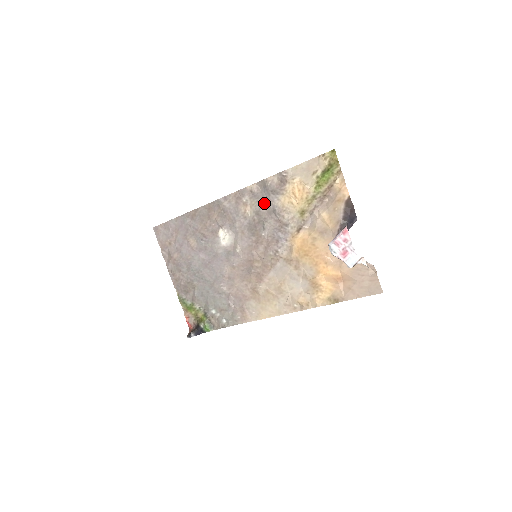
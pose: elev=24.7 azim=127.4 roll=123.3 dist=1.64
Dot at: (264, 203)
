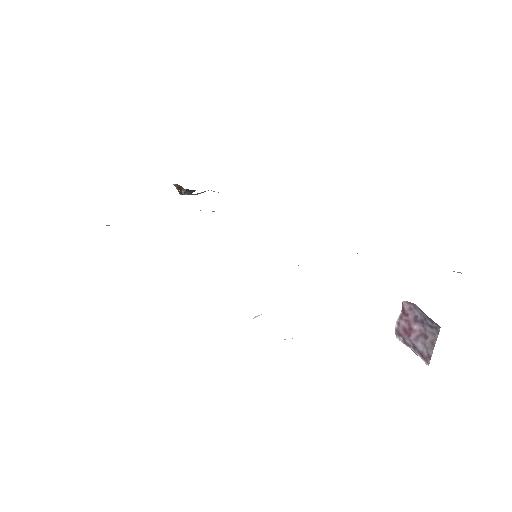
Dot at: occluded
